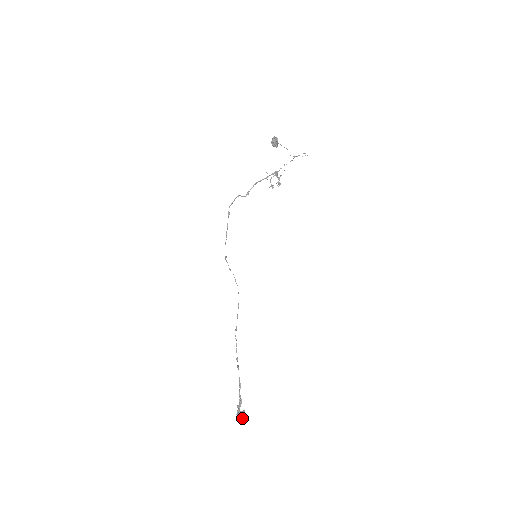
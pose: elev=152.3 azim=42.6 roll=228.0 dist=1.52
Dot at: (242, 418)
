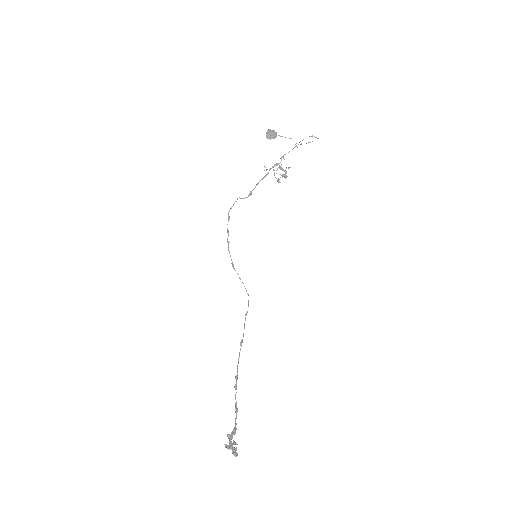
Dot at: (233, 452)
